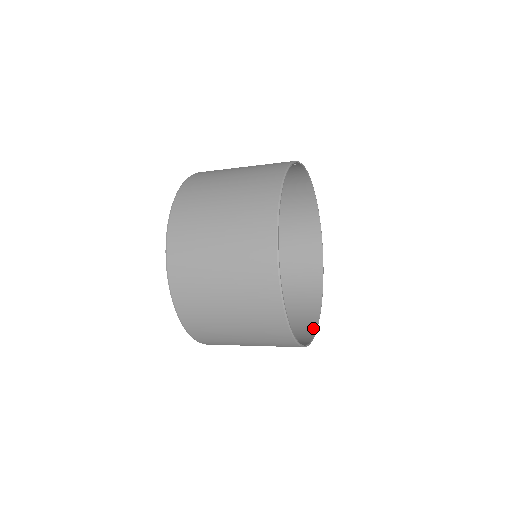
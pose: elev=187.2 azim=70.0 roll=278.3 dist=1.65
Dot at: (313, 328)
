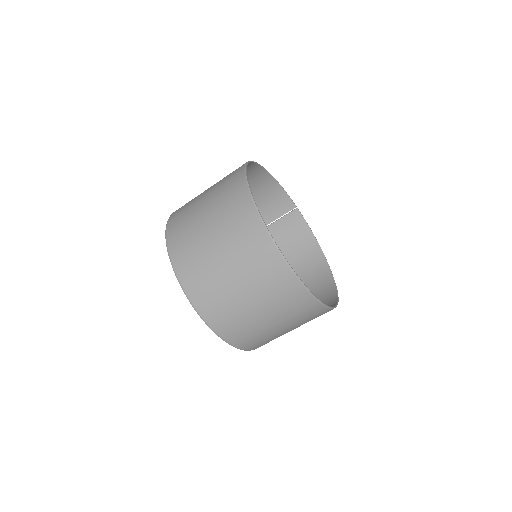
Dot at: (310, 296)
